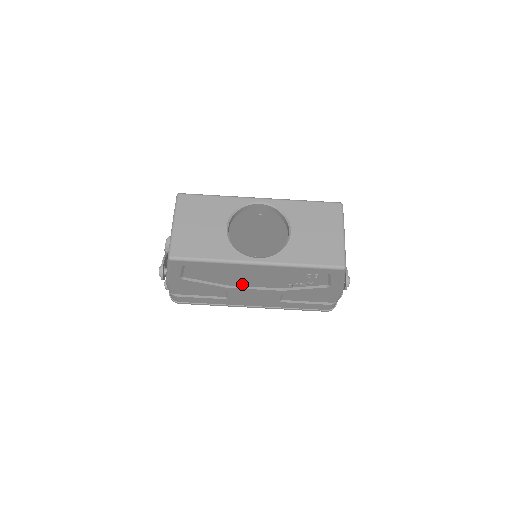
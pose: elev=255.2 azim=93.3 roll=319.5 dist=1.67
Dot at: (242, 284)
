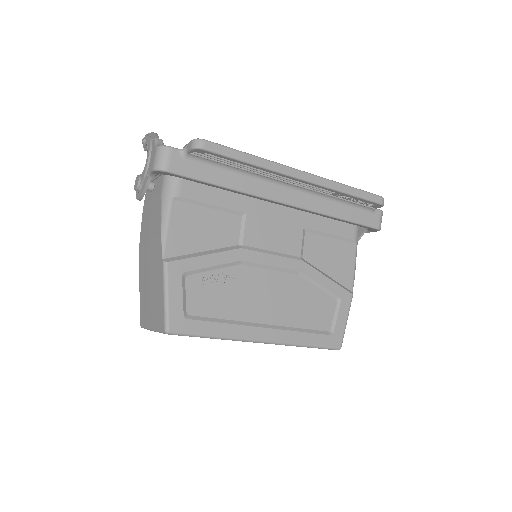
Dot at: occluded
